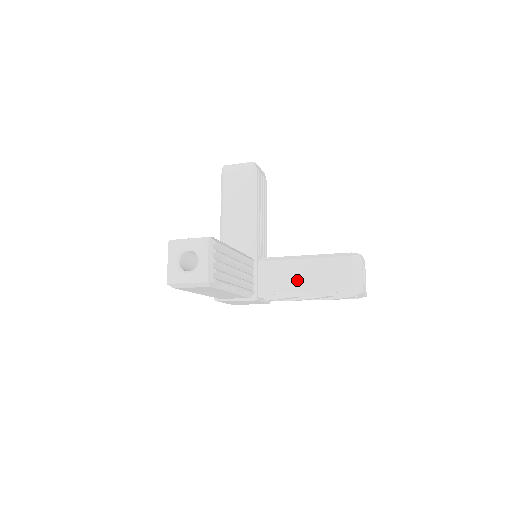
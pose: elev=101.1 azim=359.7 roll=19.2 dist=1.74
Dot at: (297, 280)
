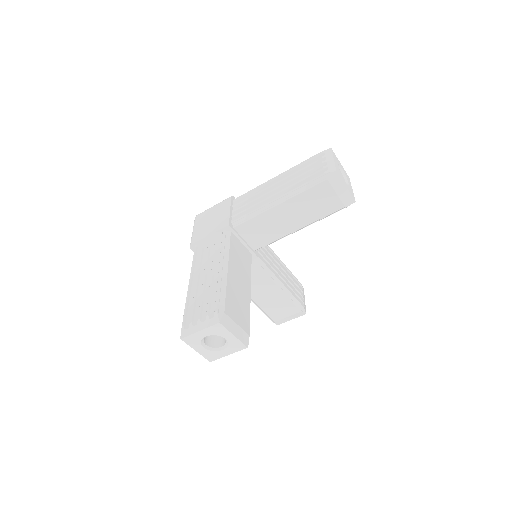
Dot at: (257, 291)
